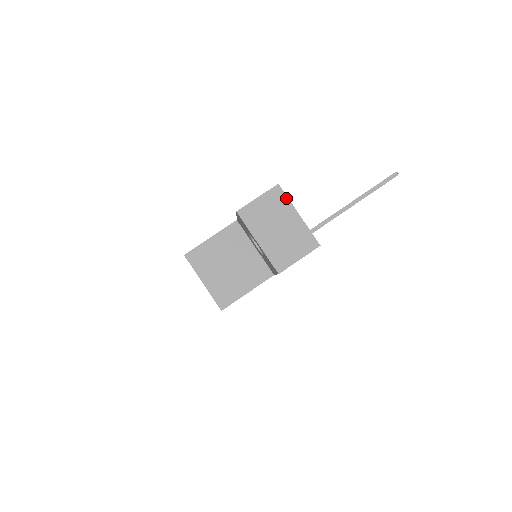
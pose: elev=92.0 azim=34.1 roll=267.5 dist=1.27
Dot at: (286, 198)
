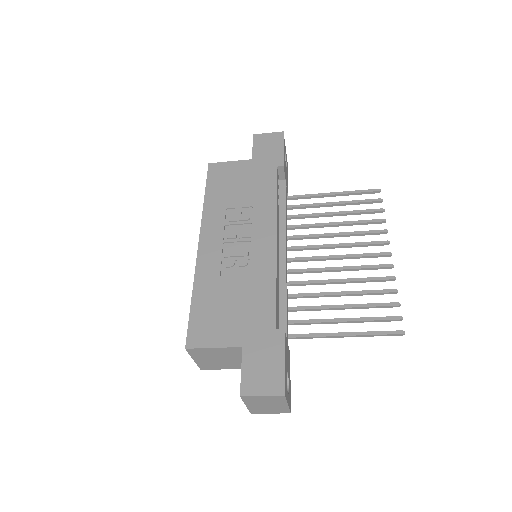
Dot at: (285, 400)
